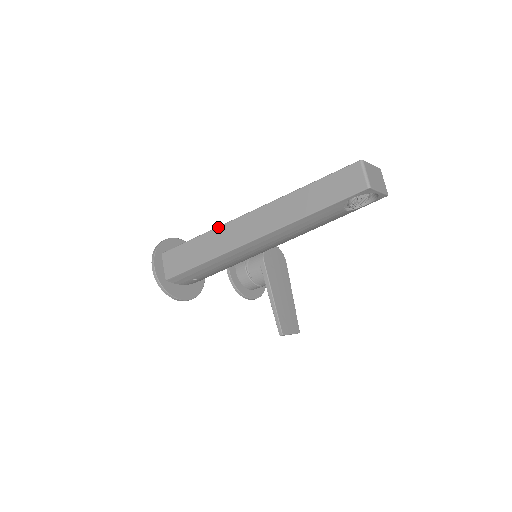
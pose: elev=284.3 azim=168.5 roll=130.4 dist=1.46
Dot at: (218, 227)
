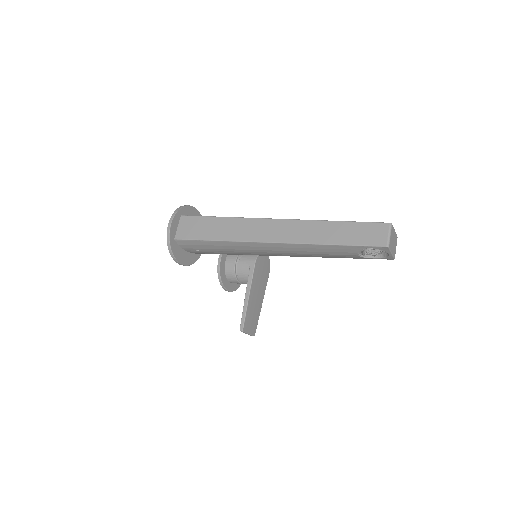
Dot at: (245, 218)
